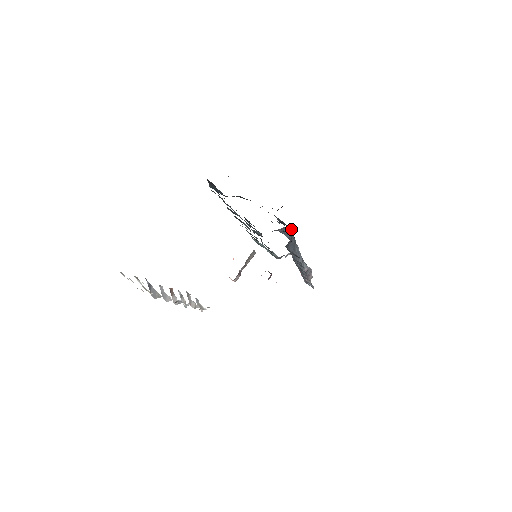
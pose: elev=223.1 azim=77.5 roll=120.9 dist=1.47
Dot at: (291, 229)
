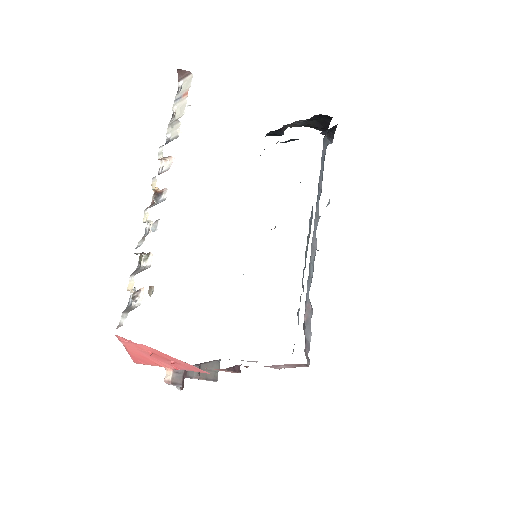
Dot at: (312, 215)
